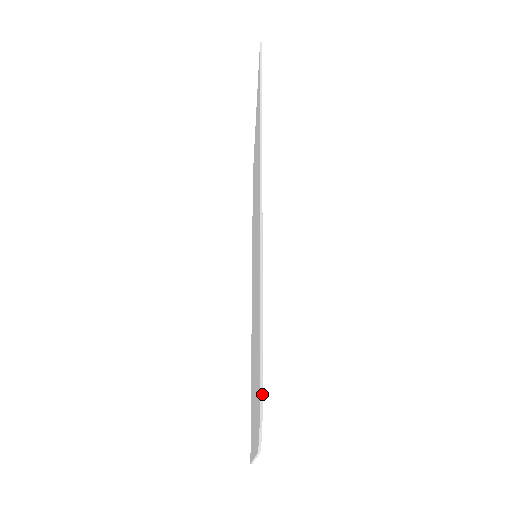
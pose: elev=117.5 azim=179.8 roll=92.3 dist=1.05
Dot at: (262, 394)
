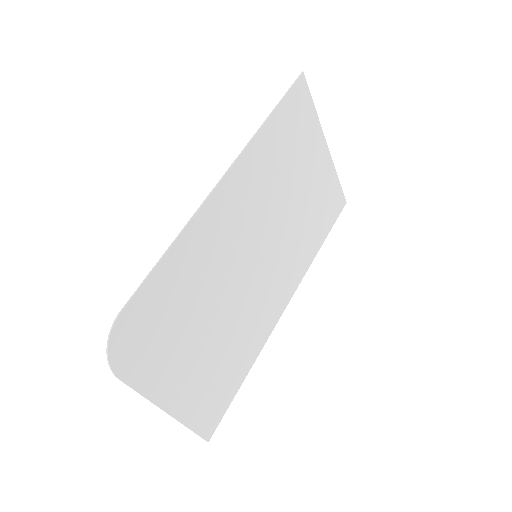
Dot at: (114, 323)
